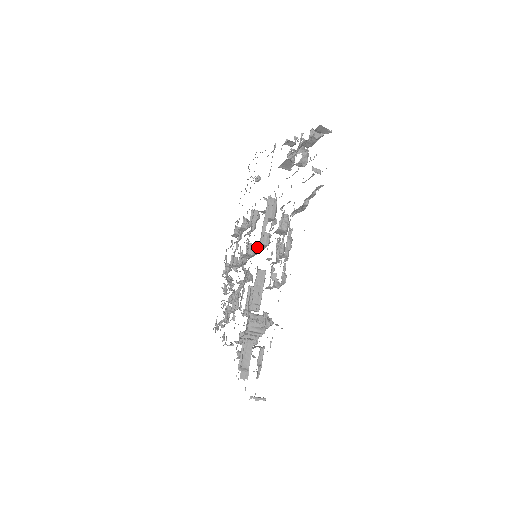
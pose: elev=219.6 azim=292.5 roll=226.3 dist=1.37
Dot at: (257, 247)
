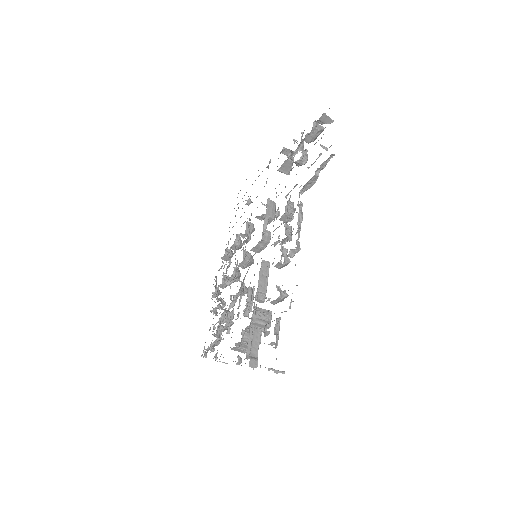
Dot at: (257, 246)
